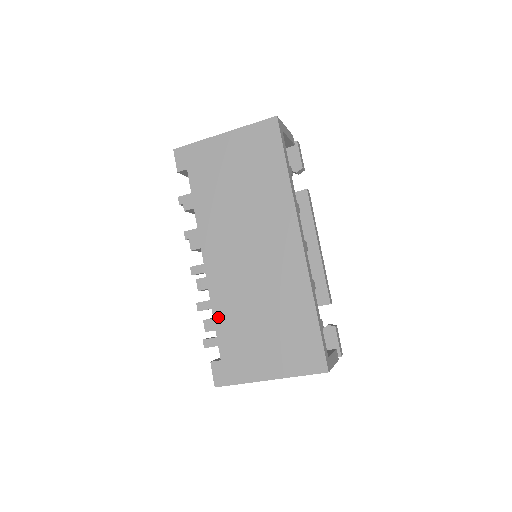
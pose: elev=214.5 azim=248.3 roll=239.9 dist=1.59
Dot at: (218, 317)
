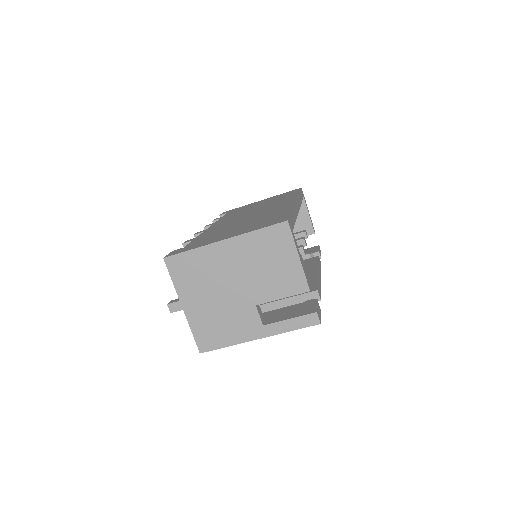
Dot at: (201, 236)
